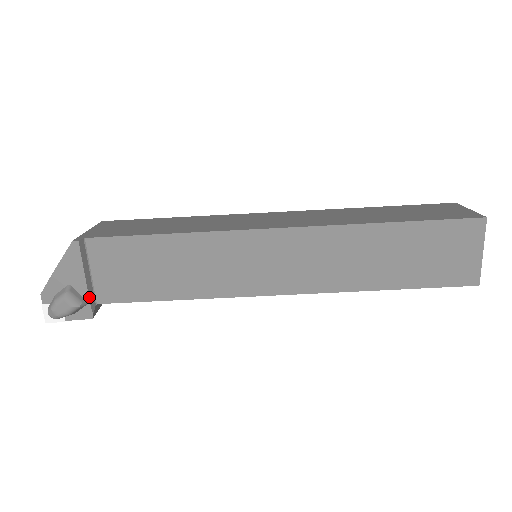
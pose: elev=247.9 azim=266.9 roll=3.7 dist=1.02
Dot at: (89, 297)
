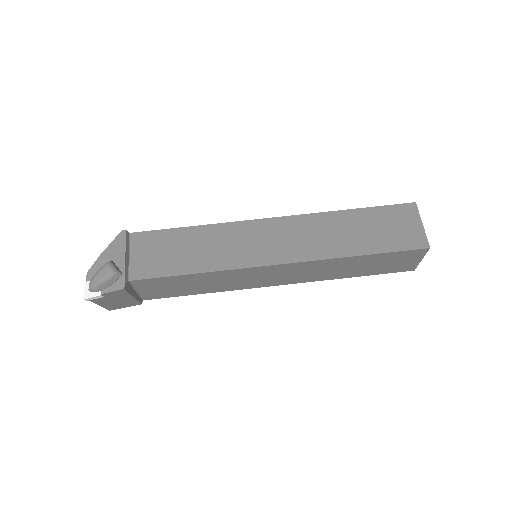
Dot at: (125, 270)
